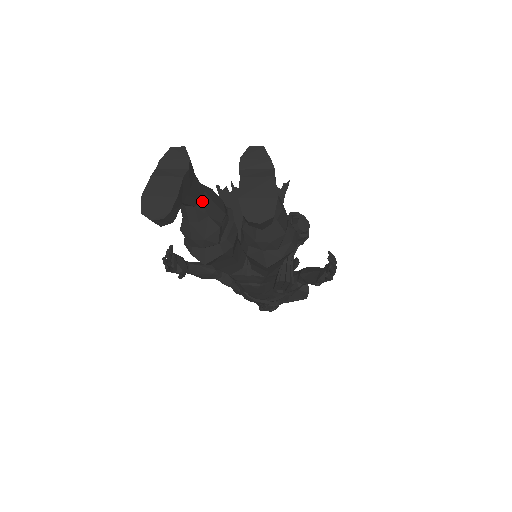
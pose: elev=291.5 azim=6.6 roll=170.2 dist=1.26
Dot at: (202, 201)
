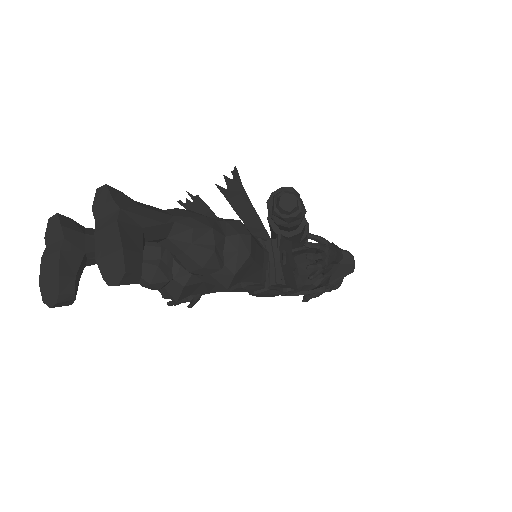
Dot at: occluded
